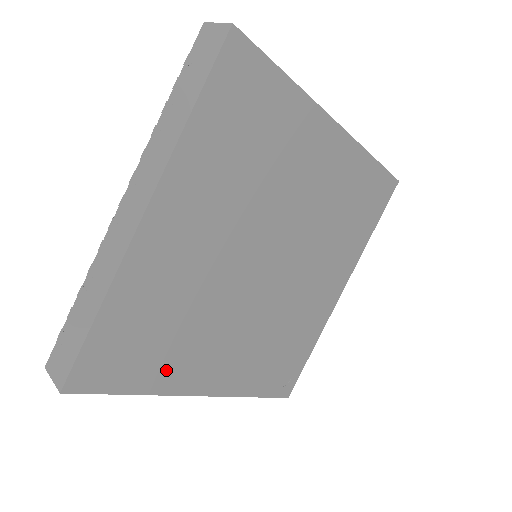
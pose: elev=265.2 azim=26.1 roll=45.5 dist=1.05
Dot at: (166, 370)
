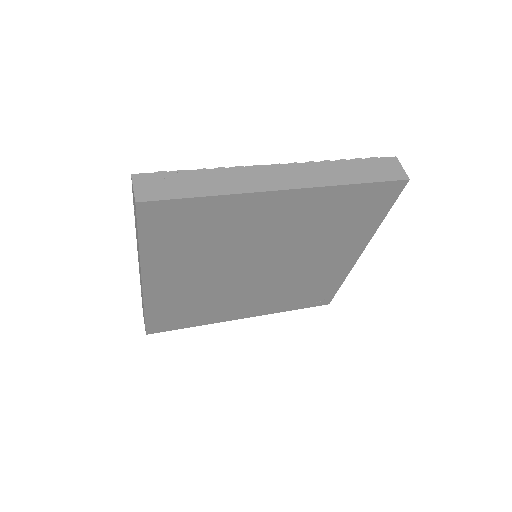
Dot at: (206, 317)
